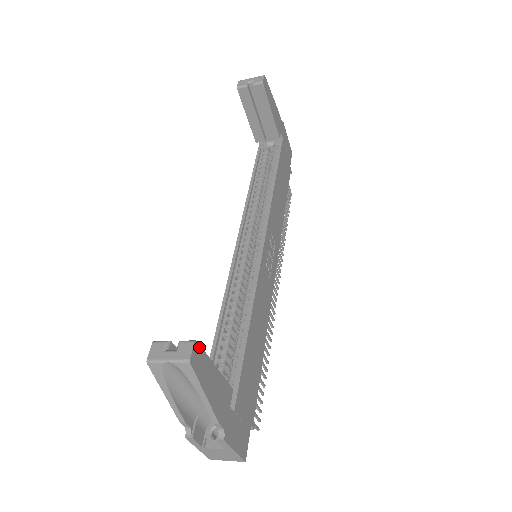
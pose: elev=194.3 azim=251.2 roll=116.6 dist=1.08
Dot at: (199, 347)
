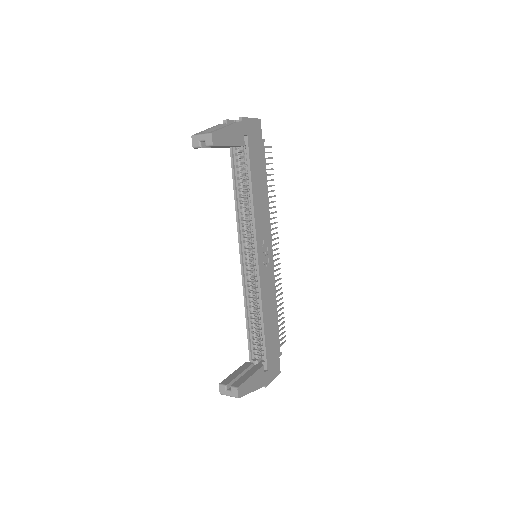
Dot at: (240, 386)
